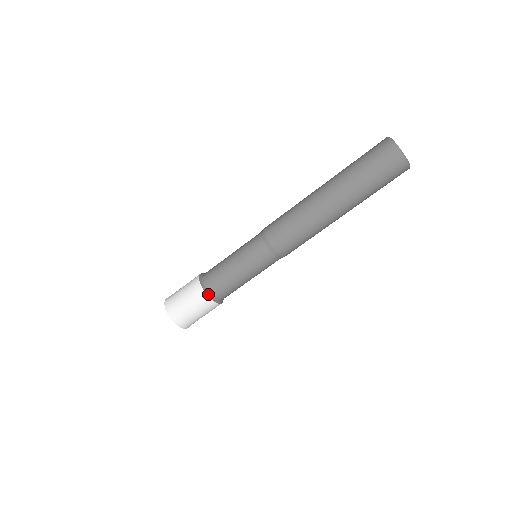
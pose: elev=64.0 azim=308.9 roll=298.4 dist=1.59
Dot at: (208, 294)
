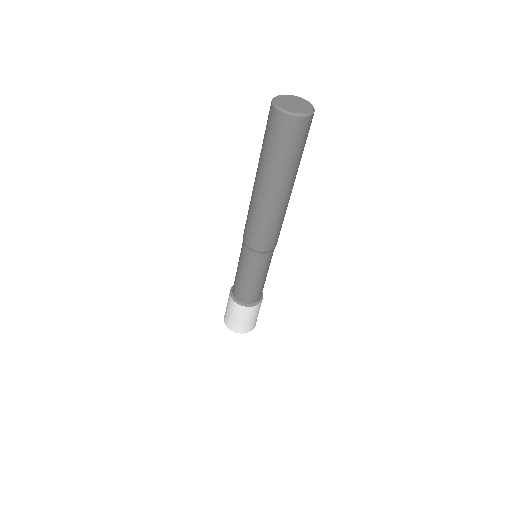
Dot at: (237, 302)
